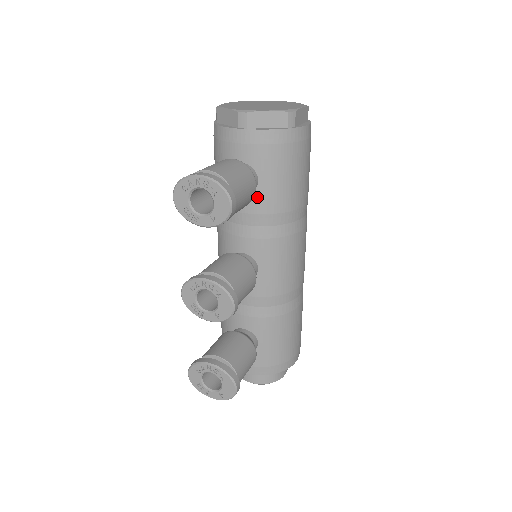
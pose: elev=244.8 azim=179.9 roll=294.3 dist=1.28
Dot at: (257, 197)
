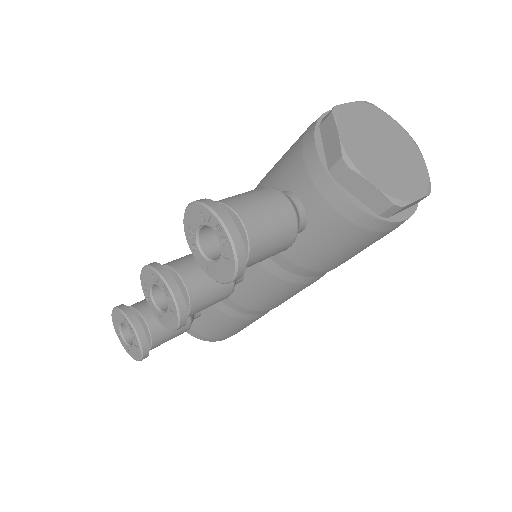
Dot at: occluded
